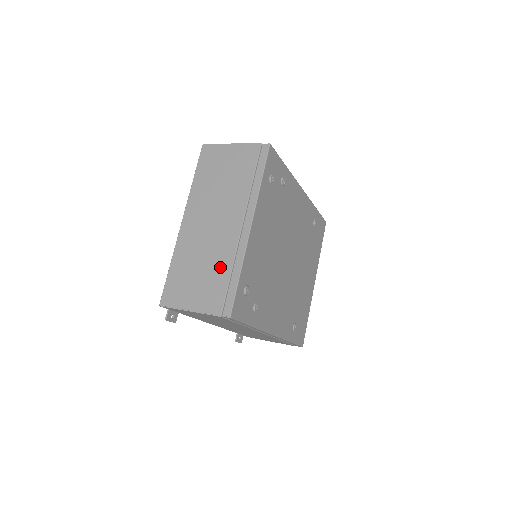
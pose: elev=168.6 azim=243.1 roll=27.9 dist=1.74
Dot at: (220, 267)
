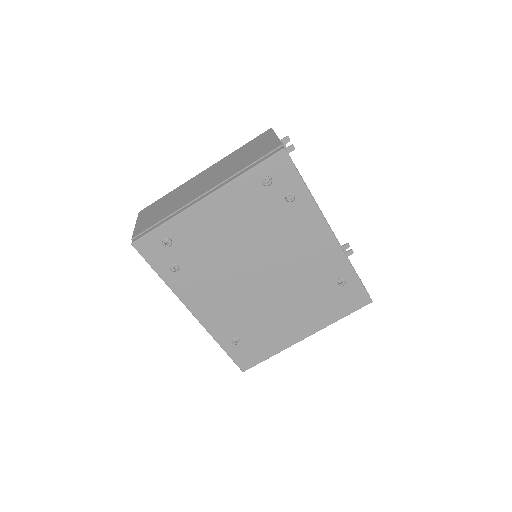
Dot at: (169, 211)
